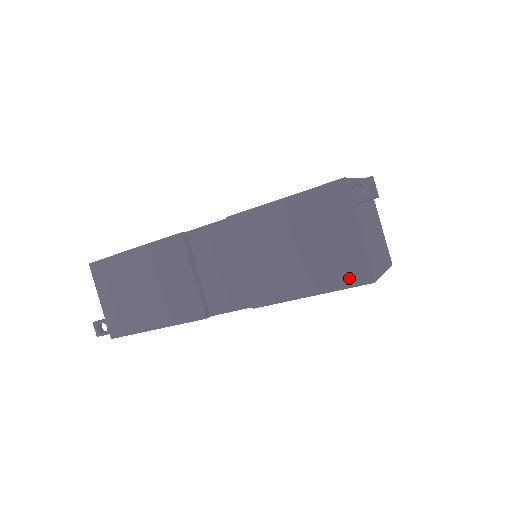
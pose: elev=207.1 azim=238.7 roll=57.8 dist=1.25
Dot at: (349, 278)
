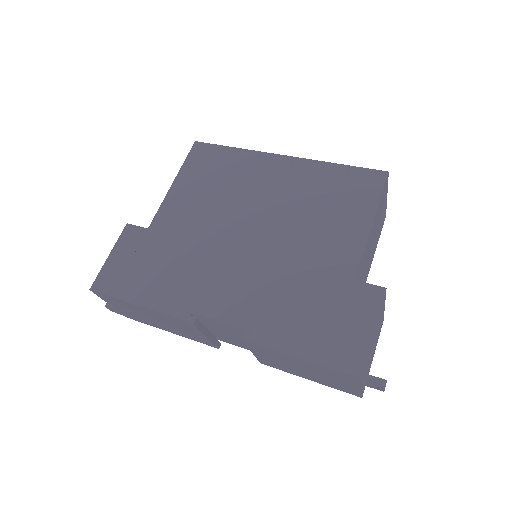
Dot at: (344, 390)
